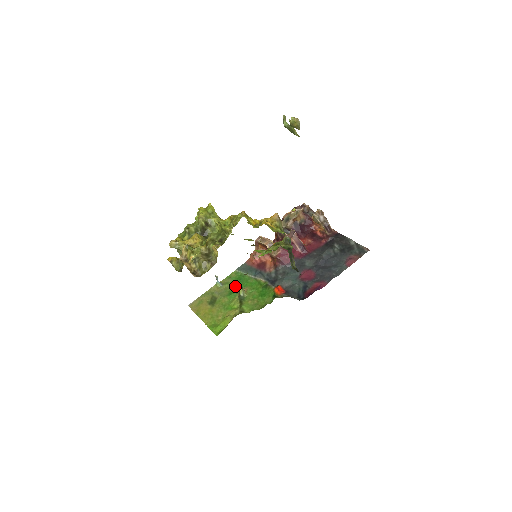
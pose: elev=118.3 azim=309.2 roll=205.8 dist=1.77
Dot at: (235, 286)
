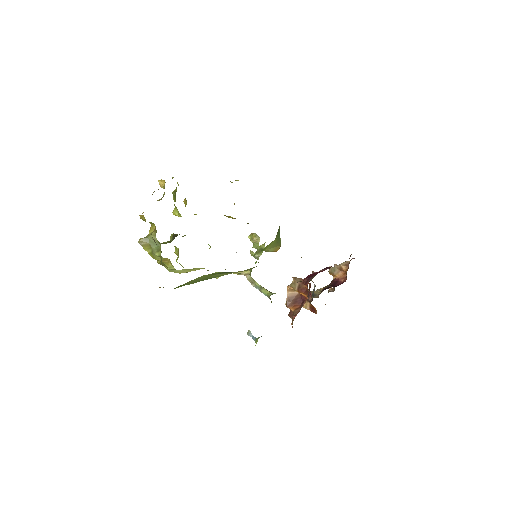
Dot at: occluded
